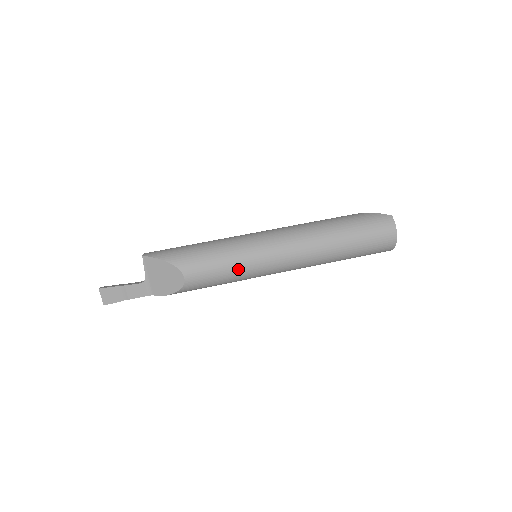
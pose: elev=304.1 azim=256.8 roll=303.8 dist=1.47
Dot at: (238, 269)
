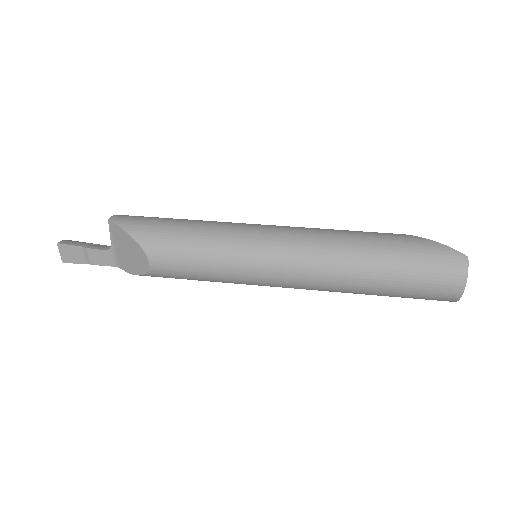
Dot at: (221, 271)
